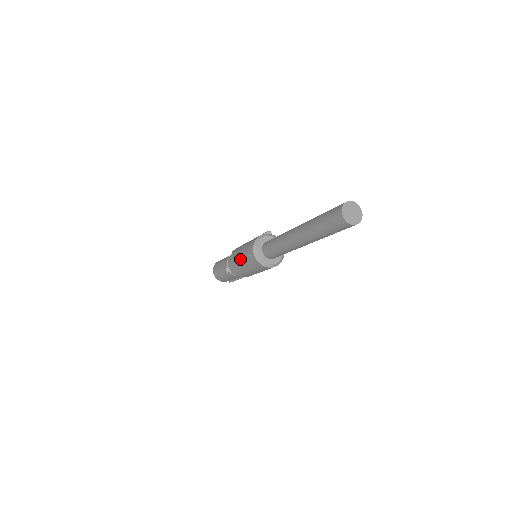
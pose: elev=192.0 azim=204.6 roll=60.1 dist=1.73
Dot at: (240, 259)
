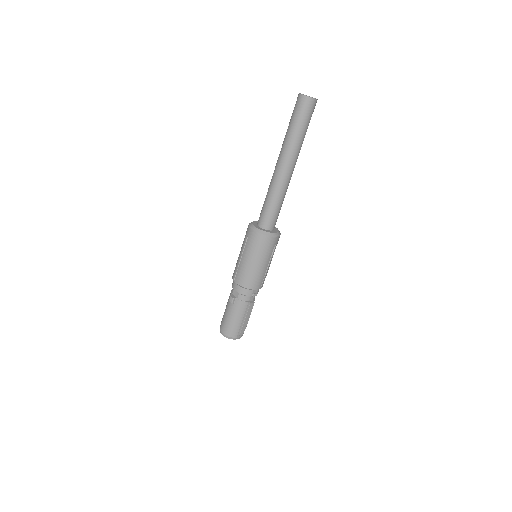
Dot at: (241, 255)
